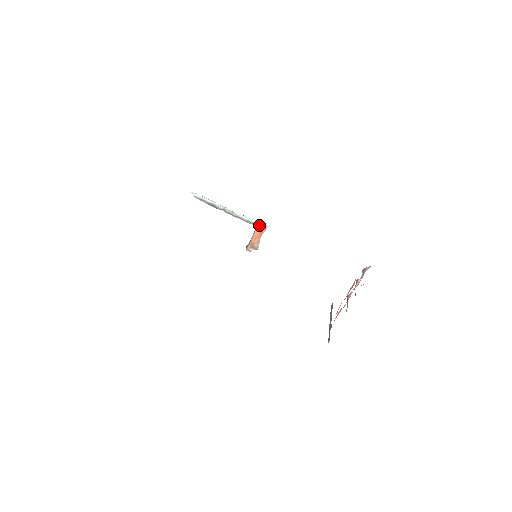
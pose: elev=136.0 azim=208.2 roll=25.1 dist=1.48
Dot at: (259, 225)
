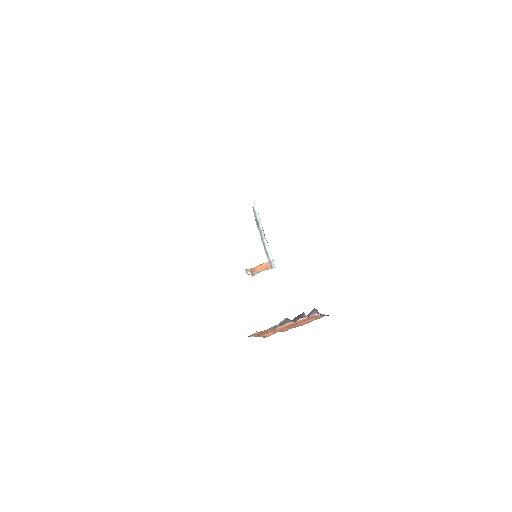
Dot at: (271, 262)
